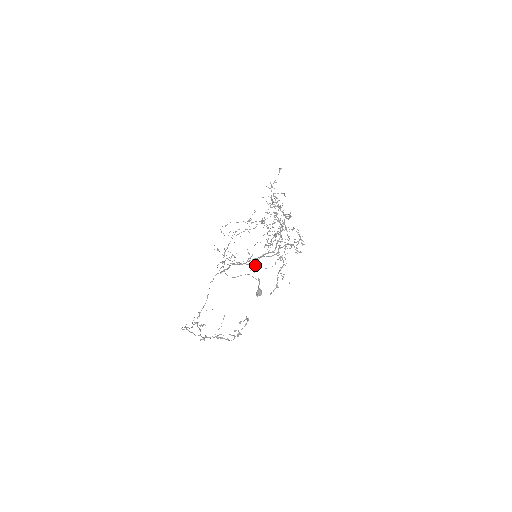
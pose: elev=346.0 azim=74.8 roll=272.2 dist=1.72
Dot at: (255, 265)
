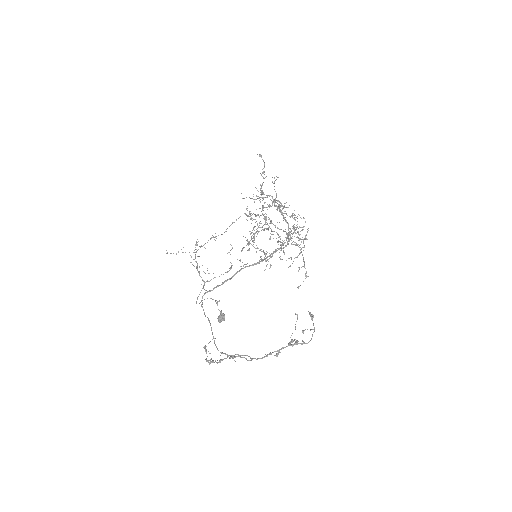
Dot at: occluded
